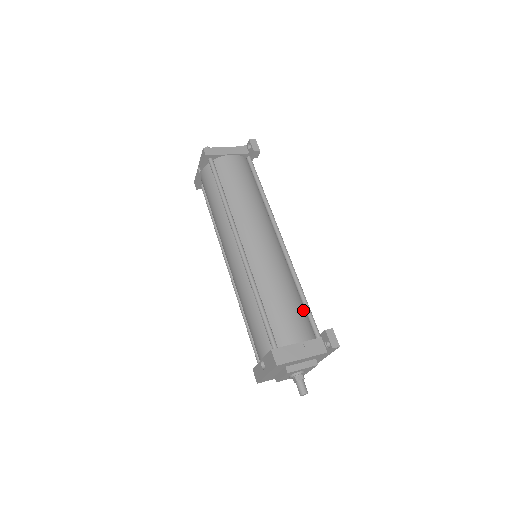
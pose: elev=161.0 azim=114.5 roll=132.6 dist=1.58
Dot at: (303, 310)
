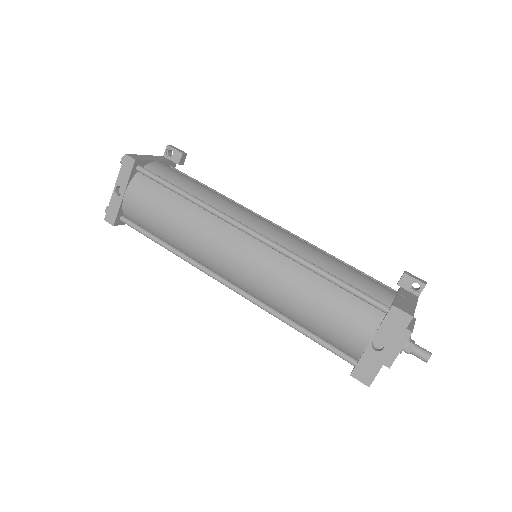
Dot at: occluded
